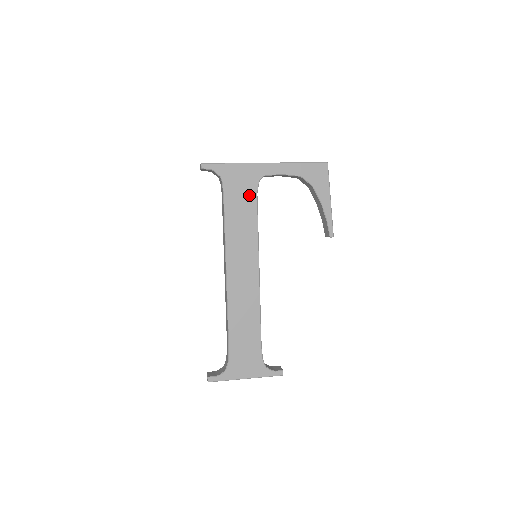
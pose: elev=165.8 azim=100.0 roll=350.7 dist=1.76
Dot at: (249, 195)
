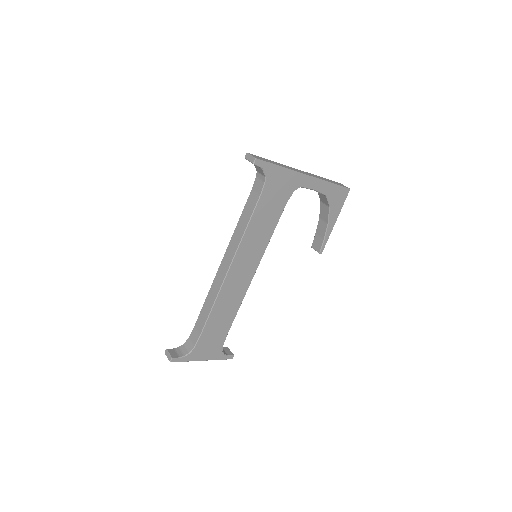
Dot at: (280, 202)
